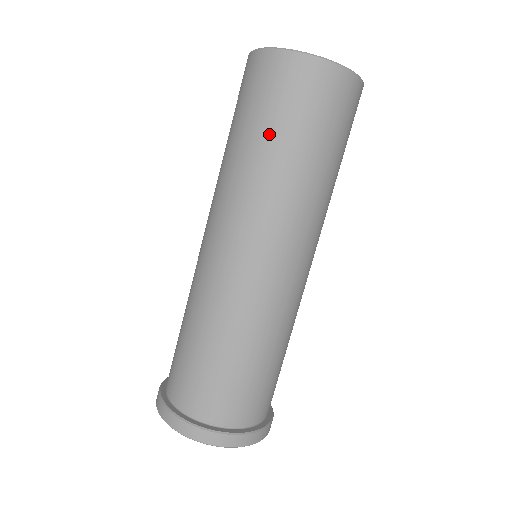
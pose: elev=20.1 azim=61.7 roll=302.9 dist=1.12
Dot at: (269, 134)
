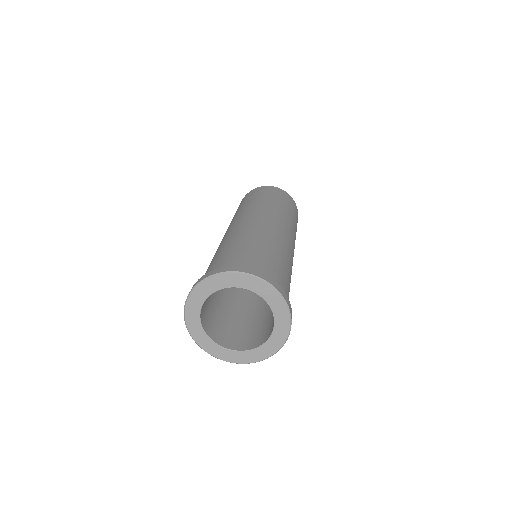
Dot at: (271, 198)
